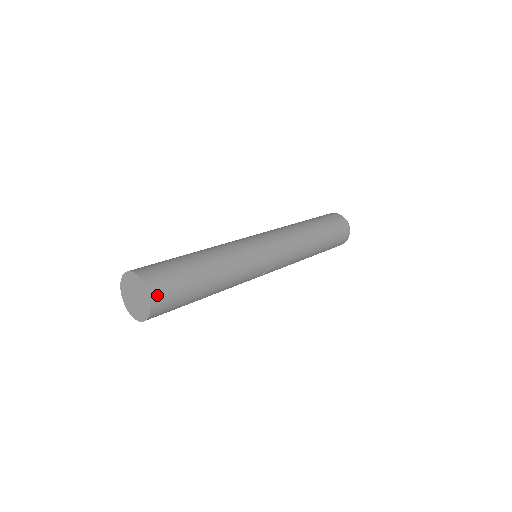
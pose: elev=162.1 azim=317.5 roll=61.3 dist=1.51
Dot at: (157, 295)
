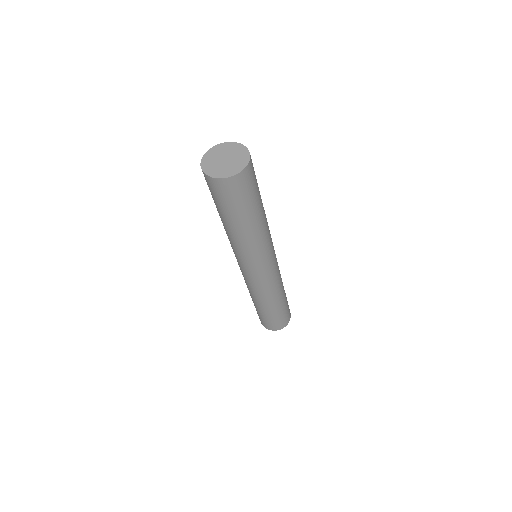
Dot at: occluded
